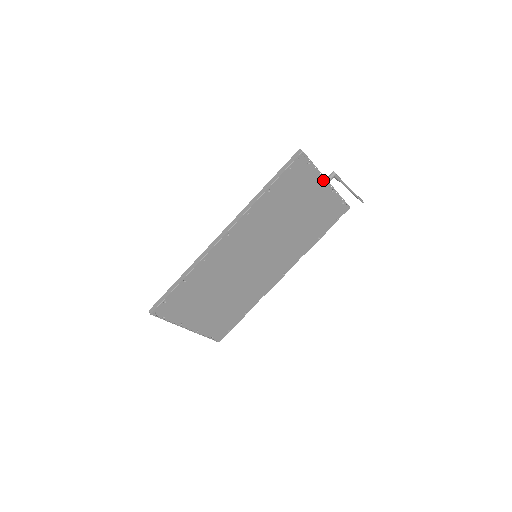
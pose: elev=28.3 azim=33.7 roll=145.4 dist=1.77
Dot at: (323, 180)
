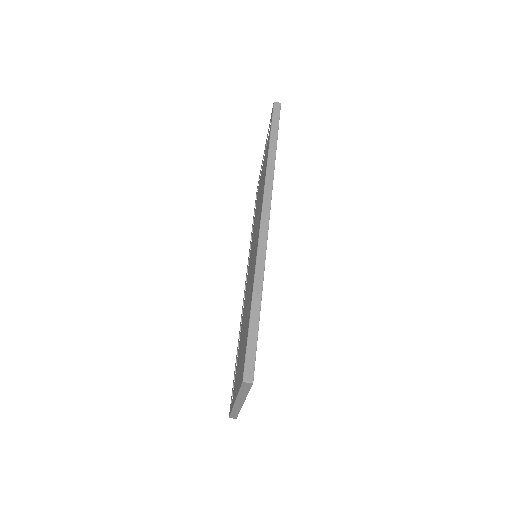
Dot at: occluded
